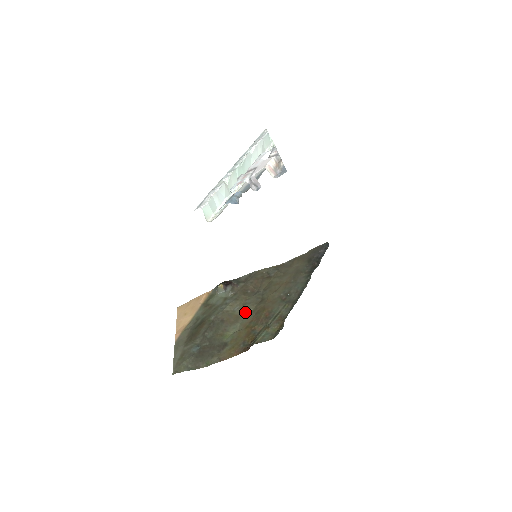
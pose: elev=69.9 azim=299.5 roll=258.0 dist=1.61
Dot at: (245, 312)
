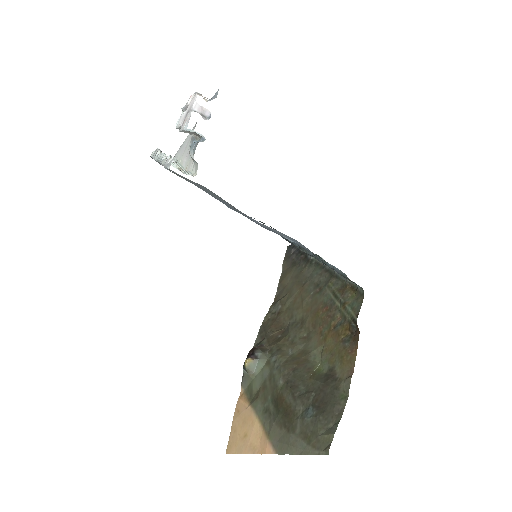
Dot at: (302, 342)
